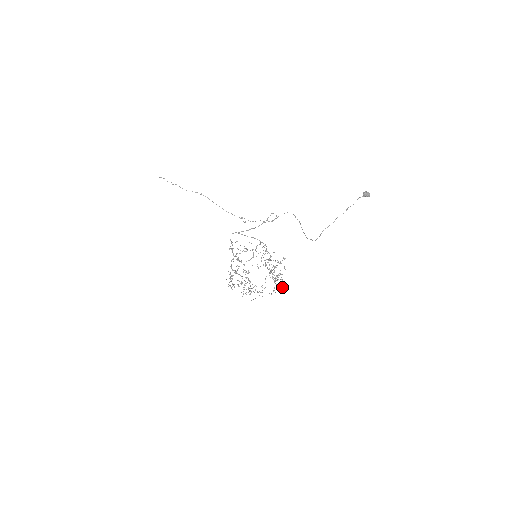
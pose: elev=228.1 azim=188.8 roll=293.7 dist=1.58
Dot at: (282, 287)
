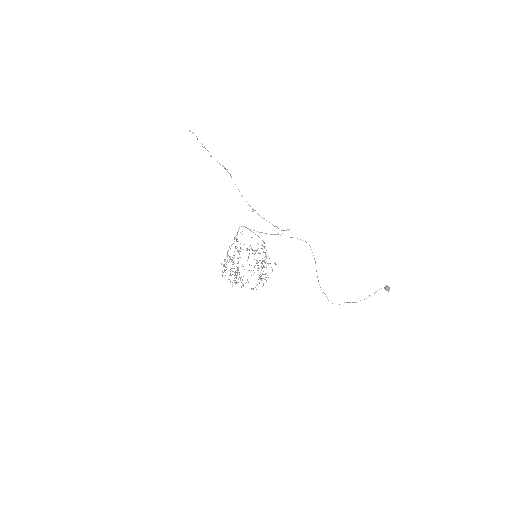
Dot at: occluded
